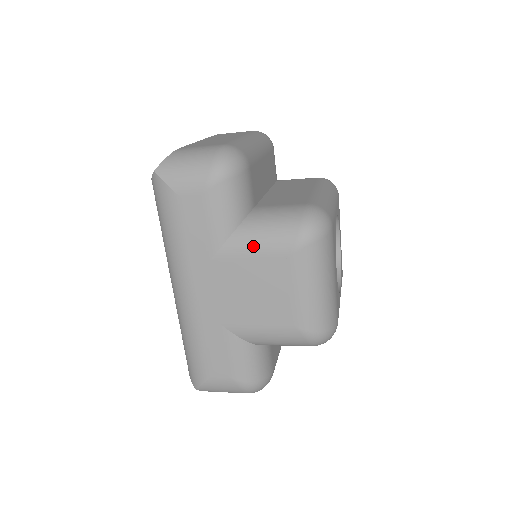
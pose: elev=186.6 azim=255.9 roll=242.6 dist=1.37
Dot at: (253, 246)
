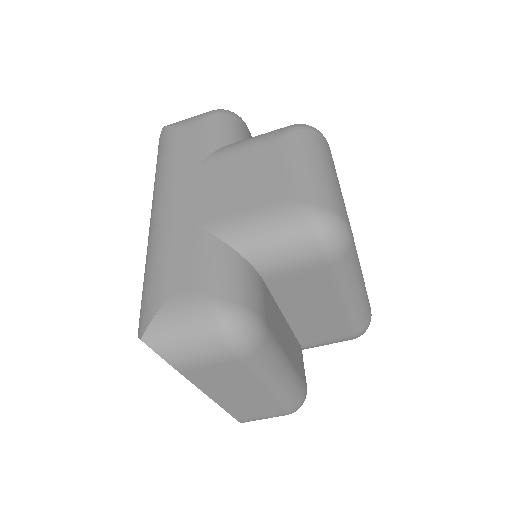
Dot at: (244, 144)
